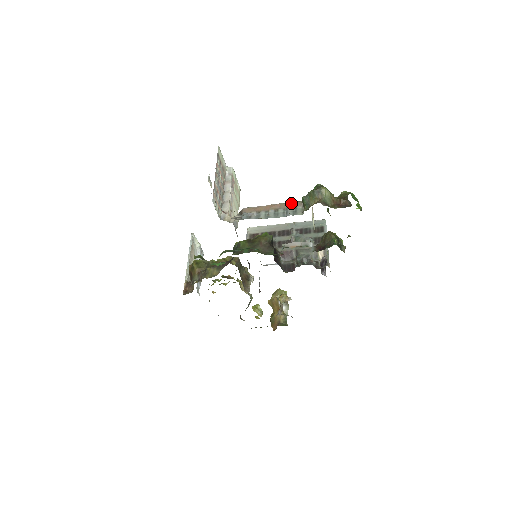
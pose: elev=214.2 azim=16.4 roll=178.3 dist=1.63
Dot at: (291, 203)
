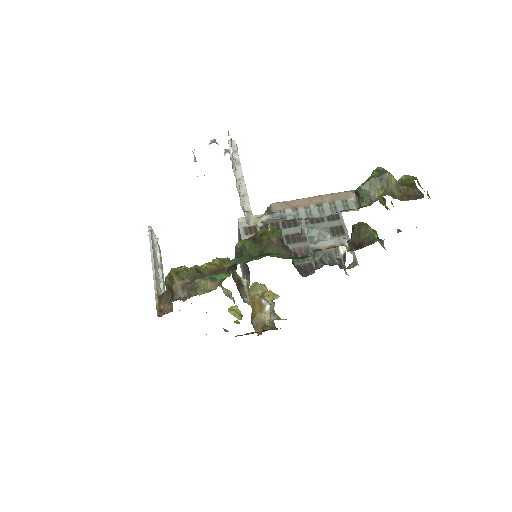
Dot at: (338, 194)
